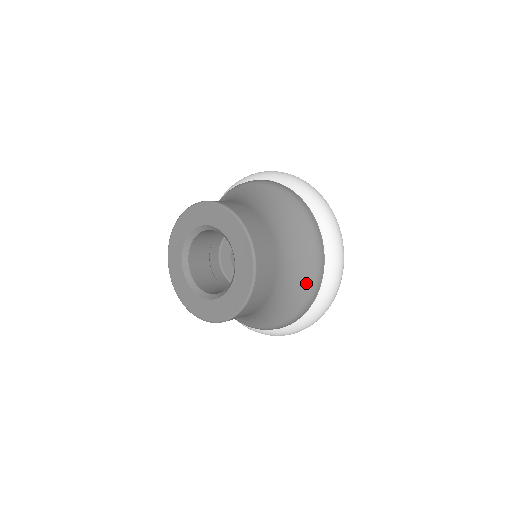
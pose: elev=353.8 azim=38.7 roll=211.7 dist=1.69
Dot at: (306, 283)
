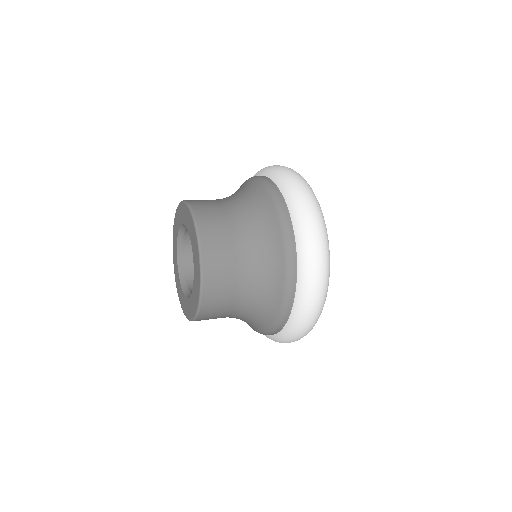
Dot at: (271, 314)
